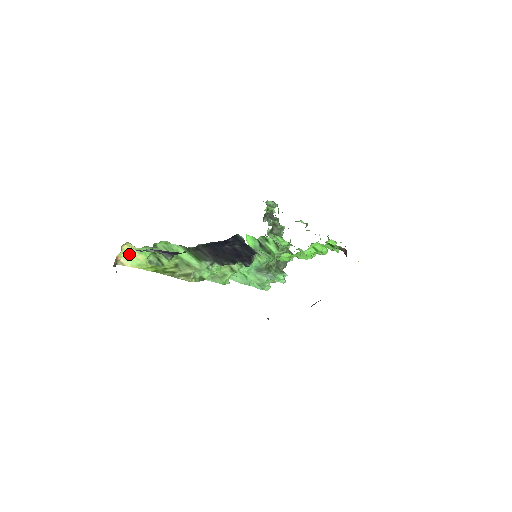
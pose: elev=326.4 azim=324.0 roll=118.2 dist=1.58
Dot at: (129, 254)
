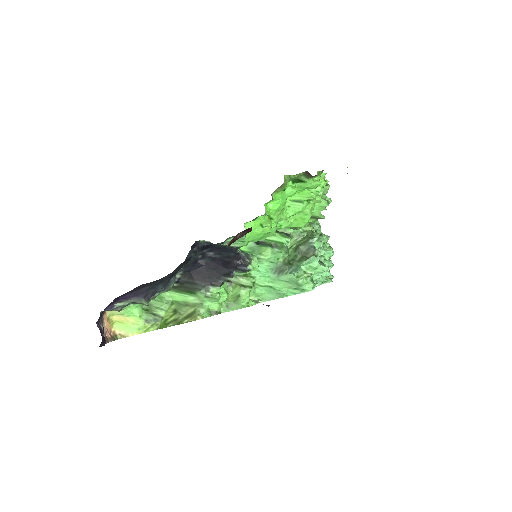
Dot at: (123, 323)
